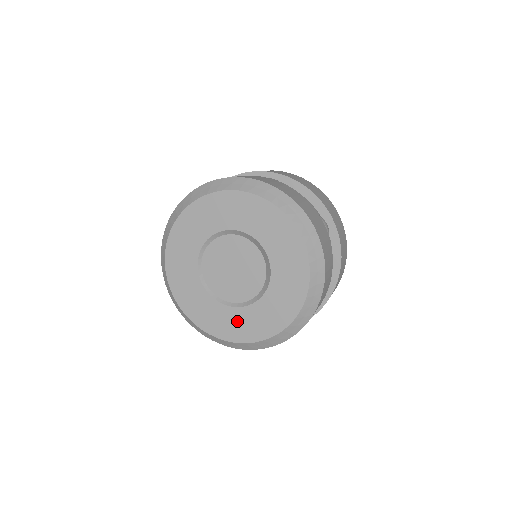
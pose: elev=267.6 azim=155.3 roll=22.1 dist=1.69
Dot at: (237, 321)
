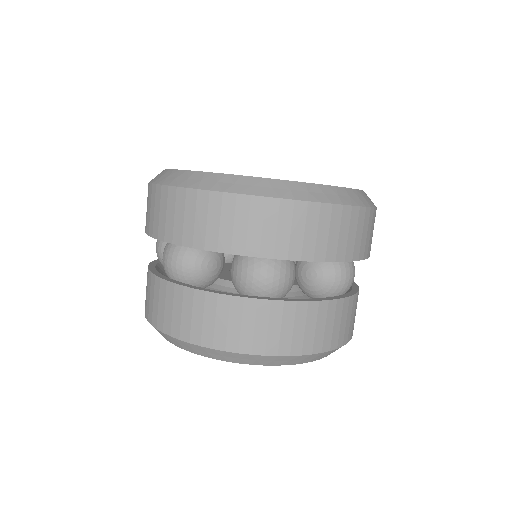
Dot at: occluded
